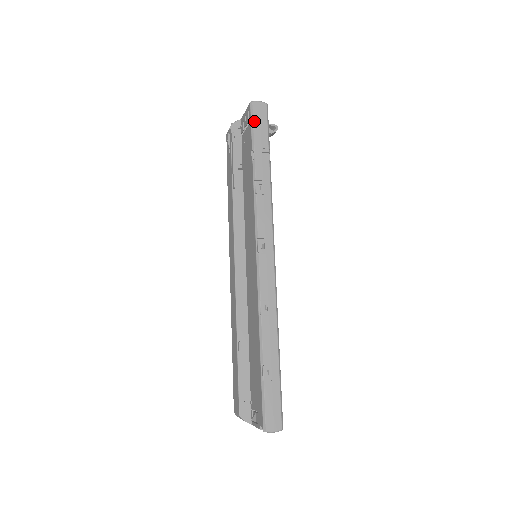
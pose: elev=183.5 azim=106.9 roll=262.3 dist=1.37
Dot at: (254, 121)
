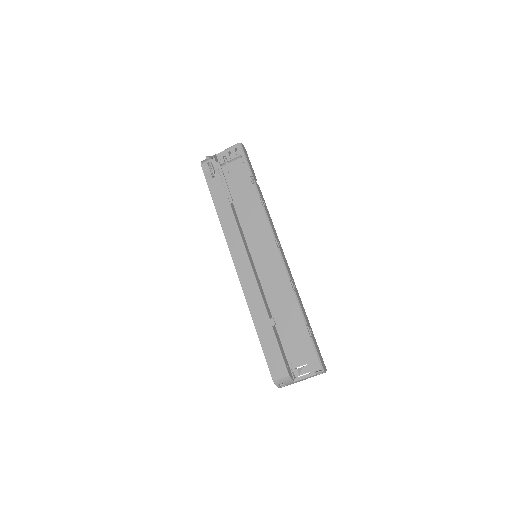
Dot at: (246, 156)
